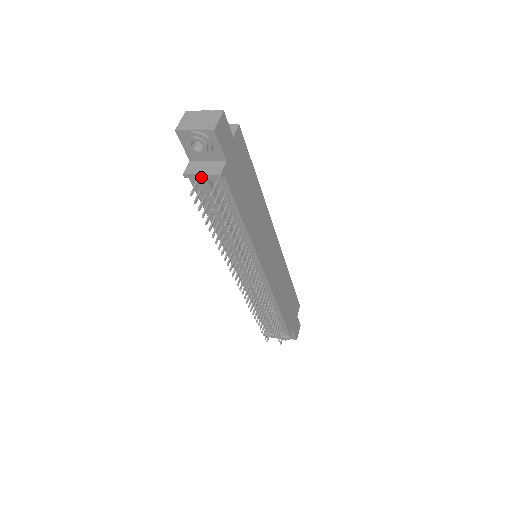
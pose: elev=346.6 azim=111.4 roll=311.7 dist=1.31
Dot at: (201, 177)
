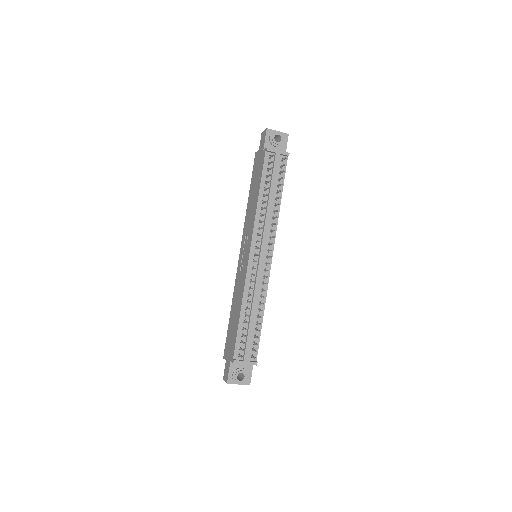
Dot at: (277, 152)
